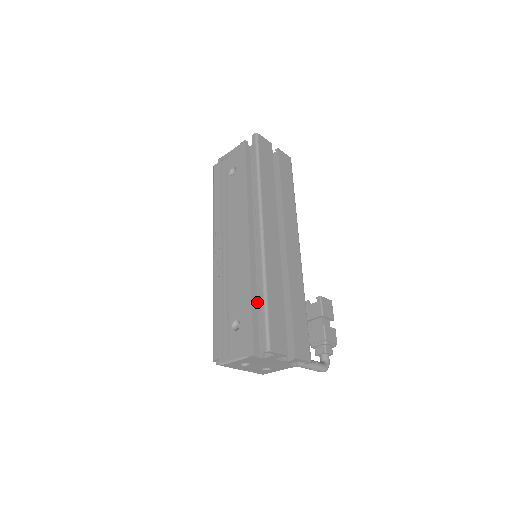
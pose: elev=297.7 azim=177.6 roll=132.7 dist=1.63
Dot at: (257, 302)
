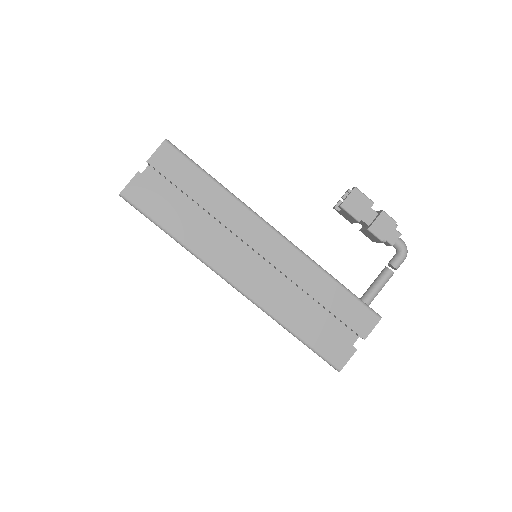
Dot at: occluded
